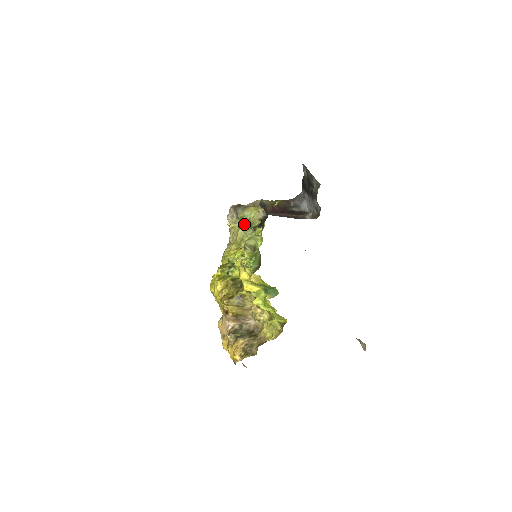
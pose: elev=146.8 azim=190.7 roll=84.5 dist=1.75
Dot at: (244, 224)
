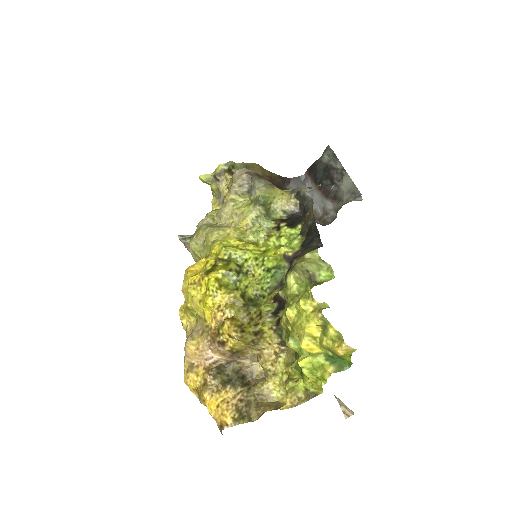
Dot at: (262, 209)
